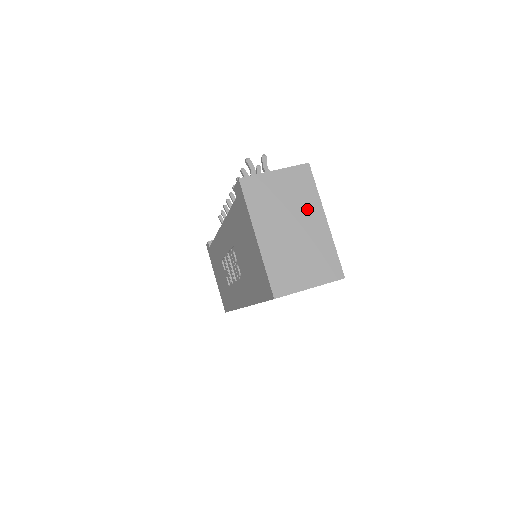
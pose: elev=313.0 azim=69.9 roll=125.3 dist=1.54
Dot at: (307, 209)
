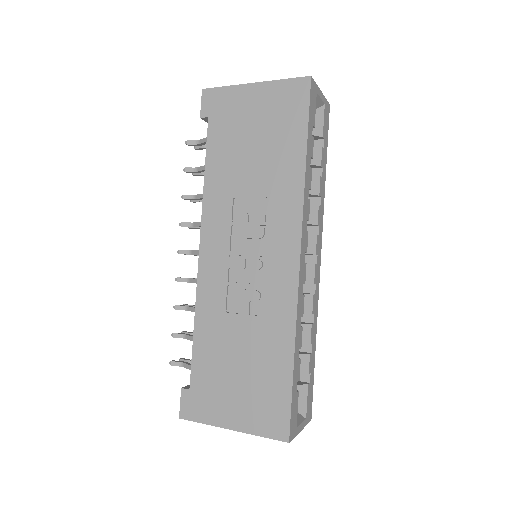
Dot at: occluded
